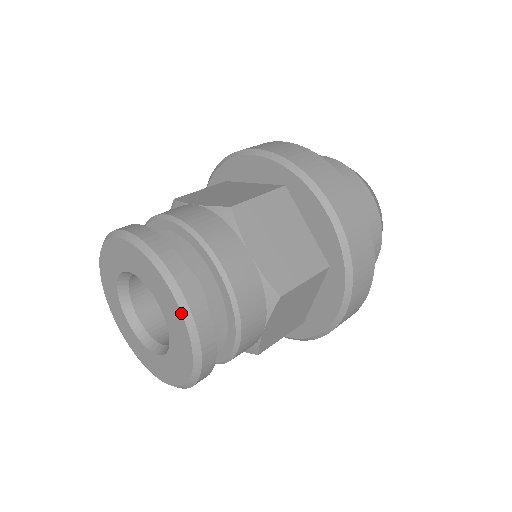
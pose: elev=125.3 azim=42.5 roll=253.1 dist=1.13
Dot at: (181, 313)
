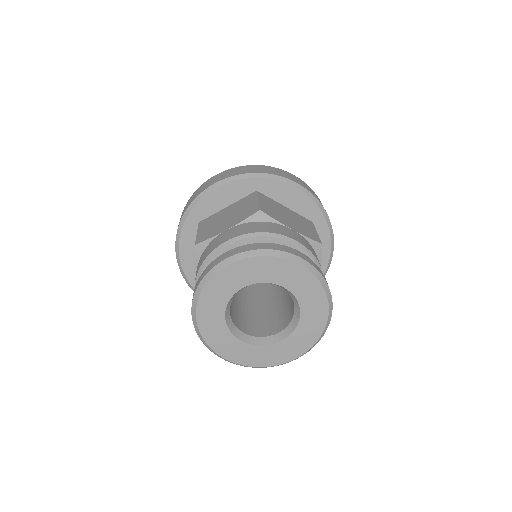
Dot at: (311, 272)
